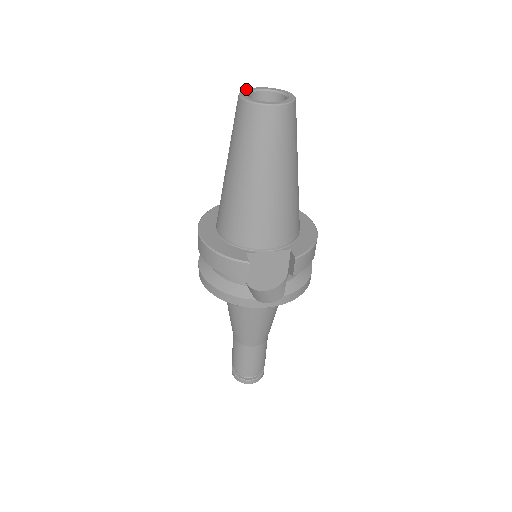
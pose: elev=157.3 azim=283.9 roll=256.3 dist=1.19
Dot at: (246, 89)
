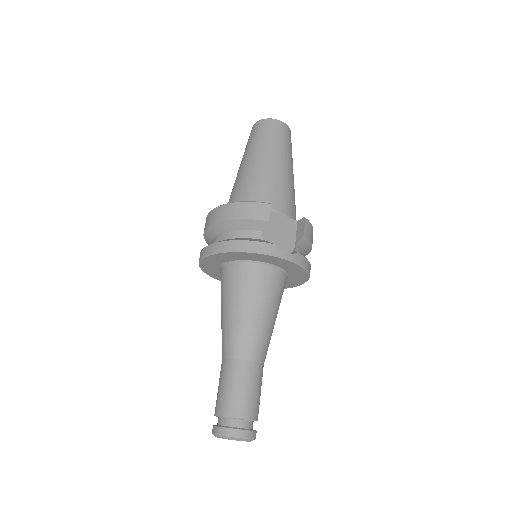
Dot at: occluded
